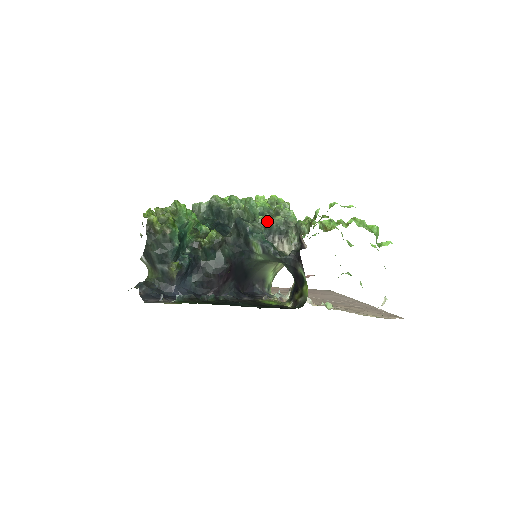
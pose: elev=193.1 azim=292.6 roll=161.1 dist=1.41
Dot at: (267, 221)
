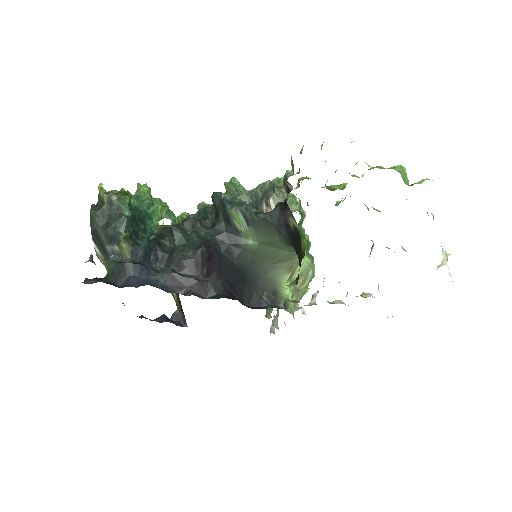
Dot at: (250, 190)
